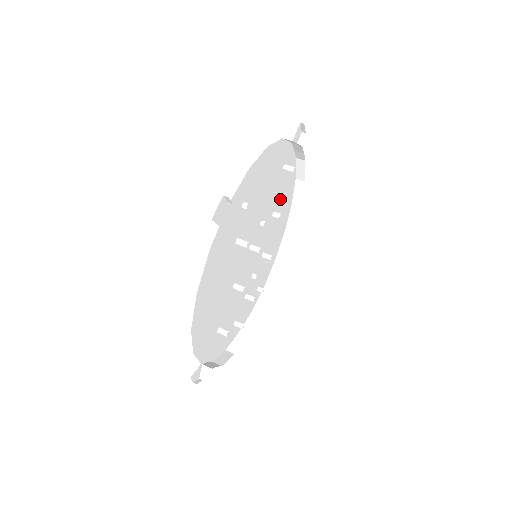
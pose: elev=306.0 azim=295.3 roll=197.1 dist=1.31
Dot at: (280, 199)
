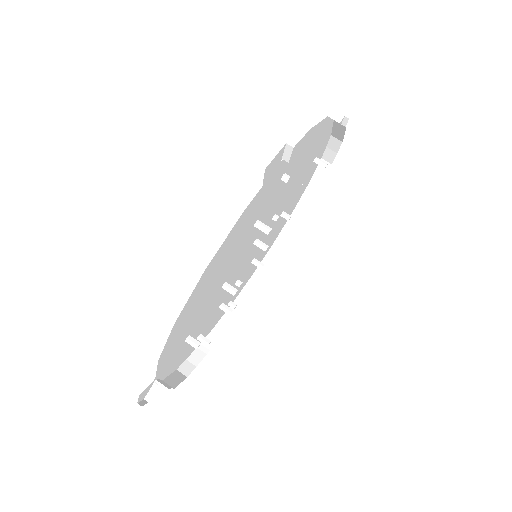
Dot at: (292, 199)
